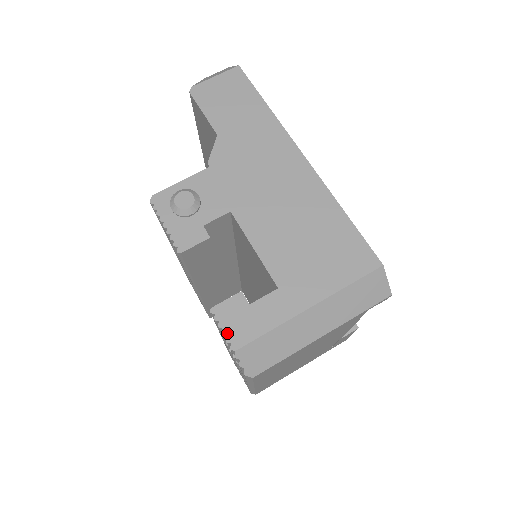
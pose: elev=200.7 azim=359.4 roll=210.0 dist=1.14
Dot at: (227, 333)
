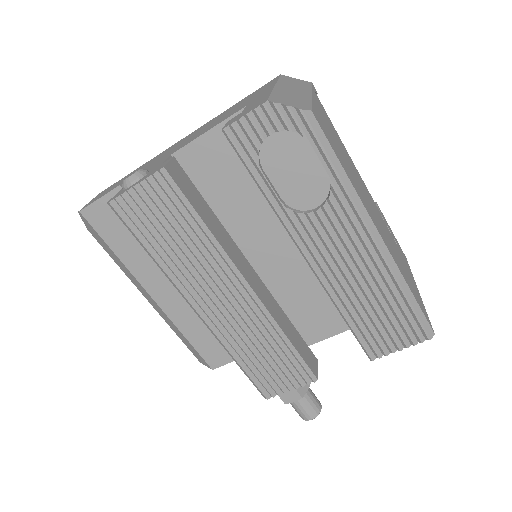
Dot at: (249, 112)
